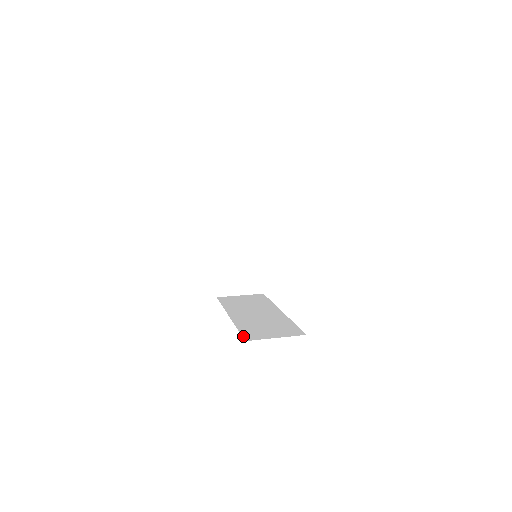
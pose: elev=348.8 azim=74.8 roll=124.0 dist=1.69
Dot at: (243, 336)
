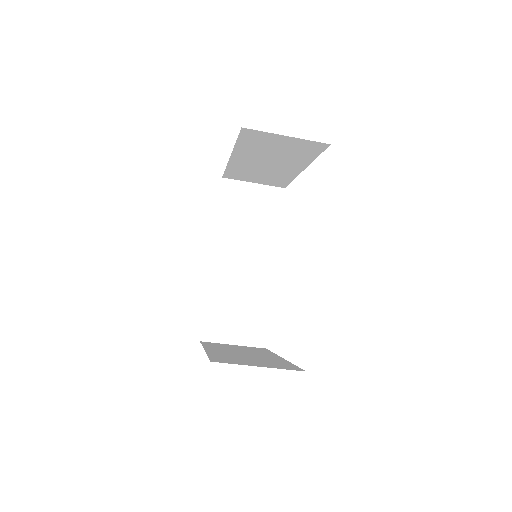
Dot at: occluded
